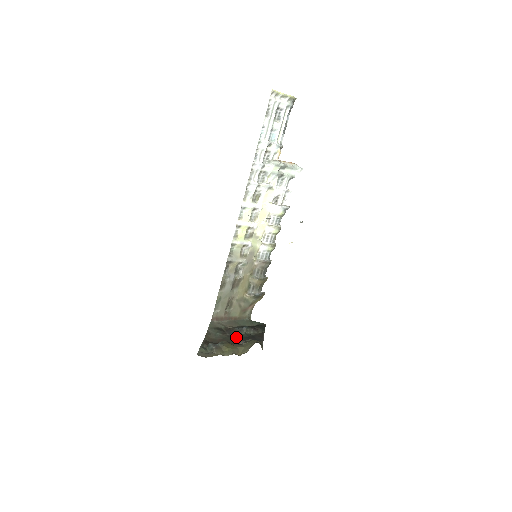
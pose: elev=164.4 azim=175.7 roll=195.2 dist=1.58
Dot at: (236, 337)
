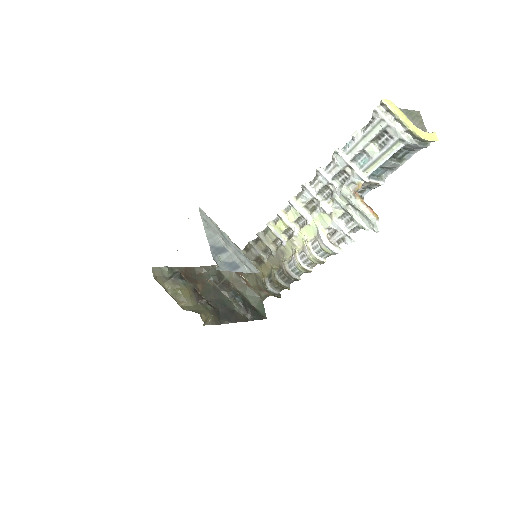
Dot at: (218, 295)
